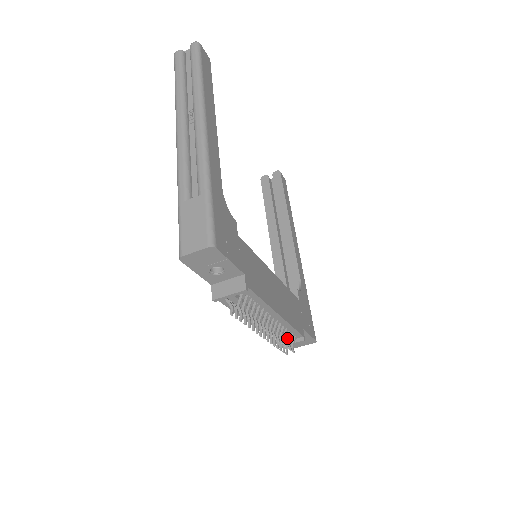
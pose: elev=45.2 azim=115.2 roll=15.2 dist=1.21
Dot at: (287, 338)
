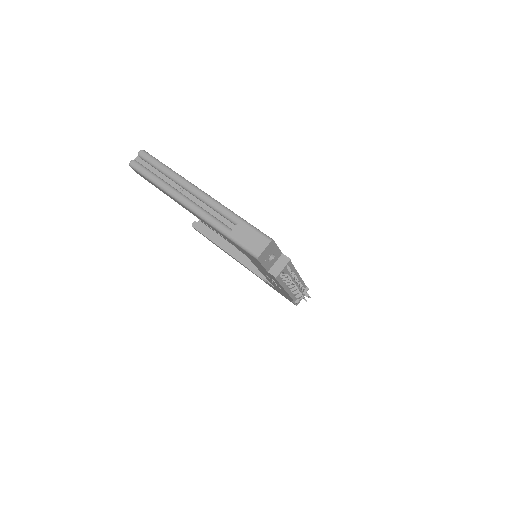
Dot at: occluded
